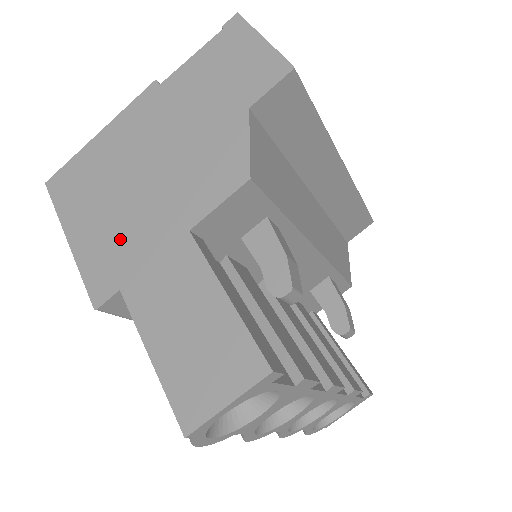
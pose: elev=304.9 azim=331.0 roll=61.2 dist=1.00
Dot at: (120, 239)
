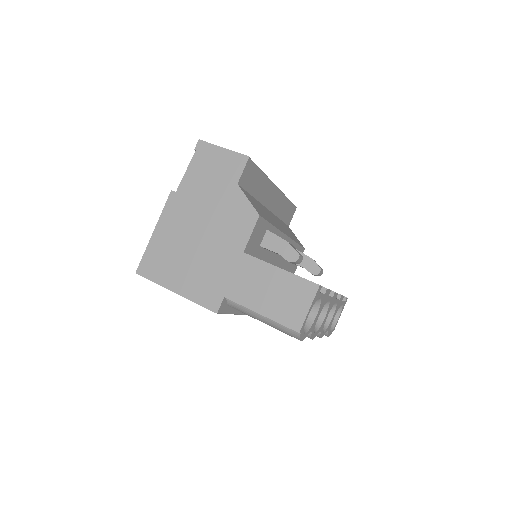
Dot at: (207, 275)
